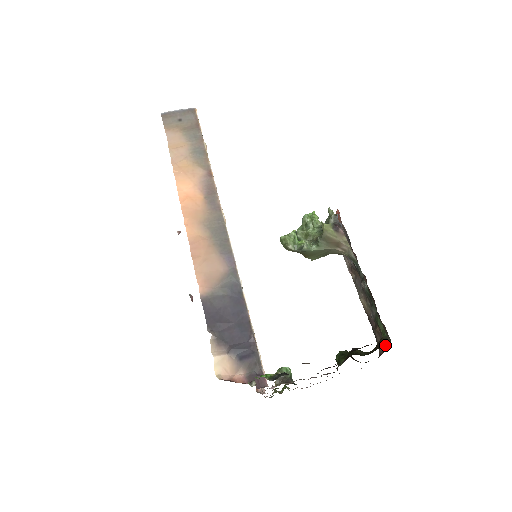
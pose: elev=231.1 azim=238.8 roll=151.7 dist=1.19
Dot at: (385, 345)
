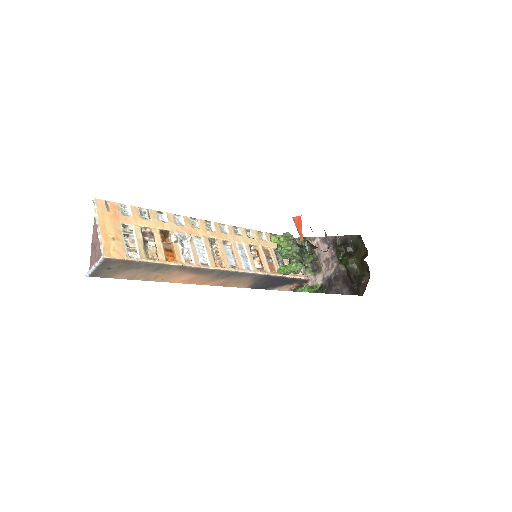
Dot at: (368, 271)
